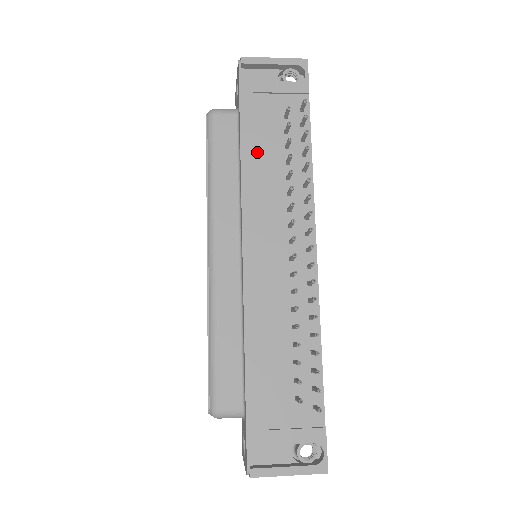
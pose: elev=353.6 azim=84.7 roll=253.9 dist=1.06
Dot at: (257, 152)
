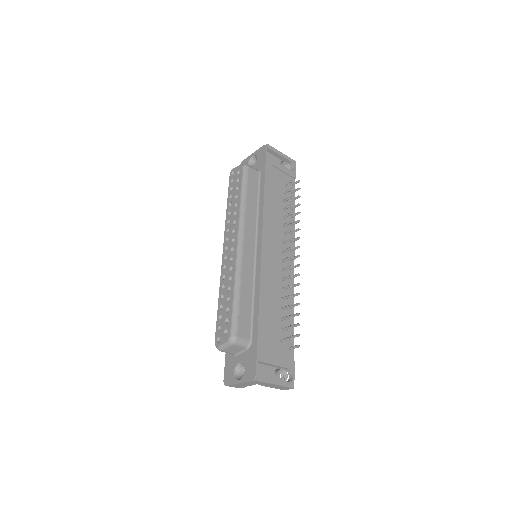
Dot at: (271, 197)
